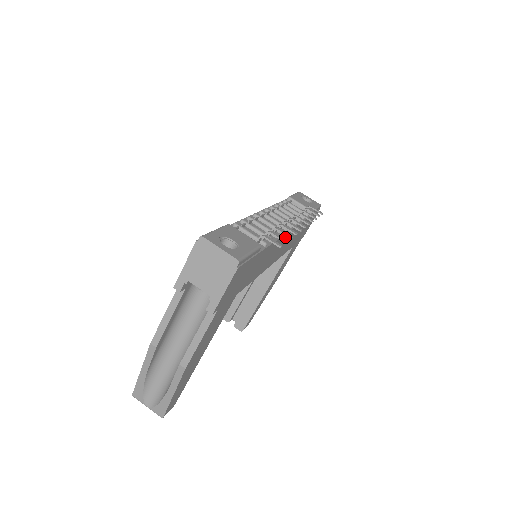
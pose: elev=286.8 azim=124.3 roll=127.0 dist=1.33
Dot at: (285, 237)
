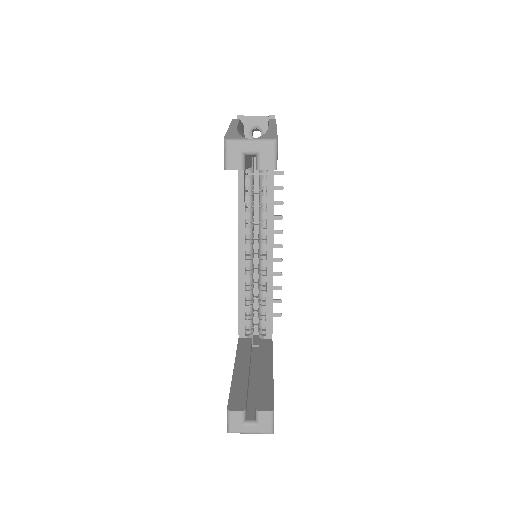
Dot at: occluded
